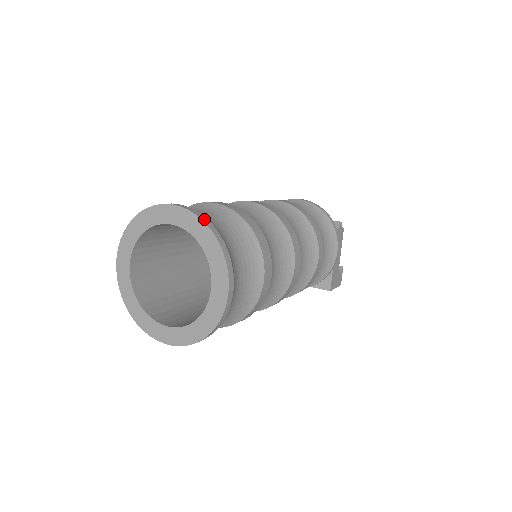
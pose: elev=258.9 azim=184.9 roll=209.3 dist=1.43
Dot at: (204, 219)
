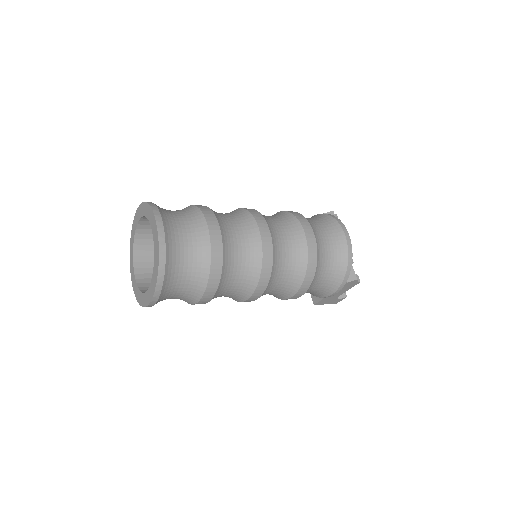
Dot at: (162, 258)
